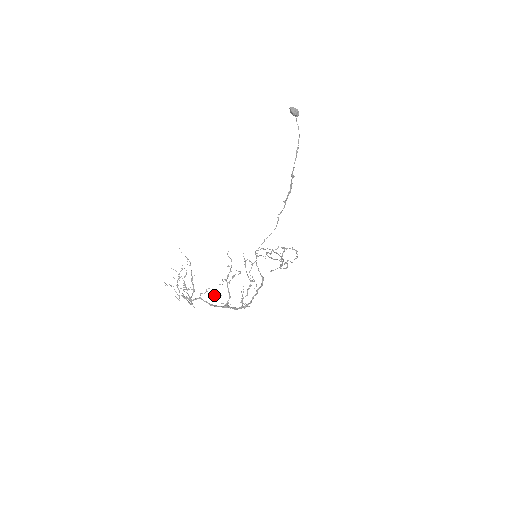
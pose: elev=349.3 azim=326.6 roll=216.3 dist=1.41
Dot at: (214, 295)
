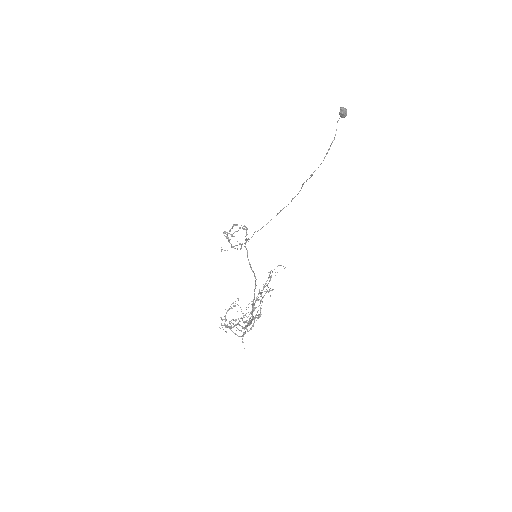
Dot at: (252, 319)
